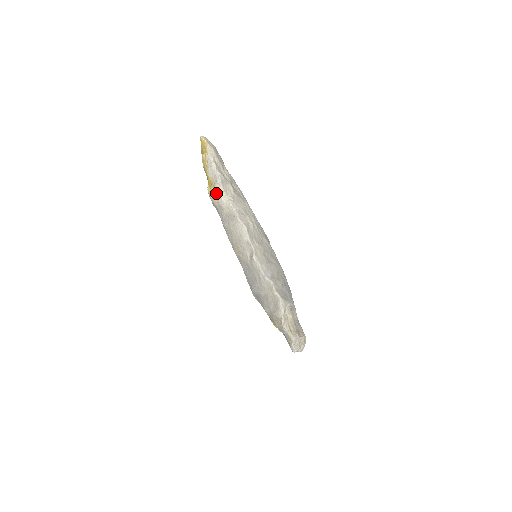
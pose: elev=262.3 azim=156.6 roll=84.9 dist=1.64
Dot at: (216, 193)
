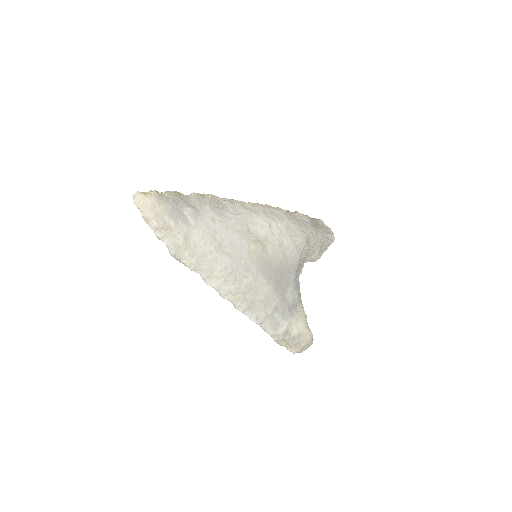
Dot at: (177, 260)
